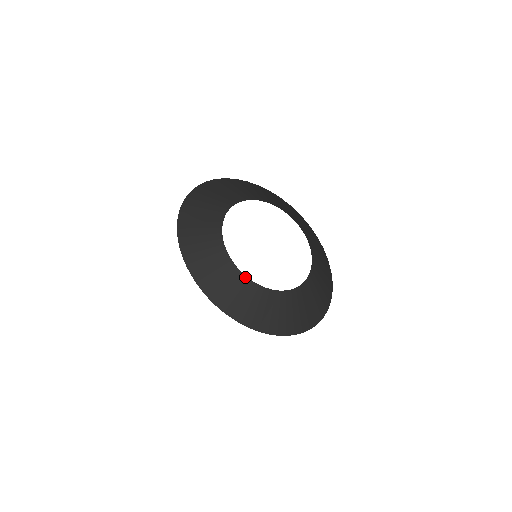
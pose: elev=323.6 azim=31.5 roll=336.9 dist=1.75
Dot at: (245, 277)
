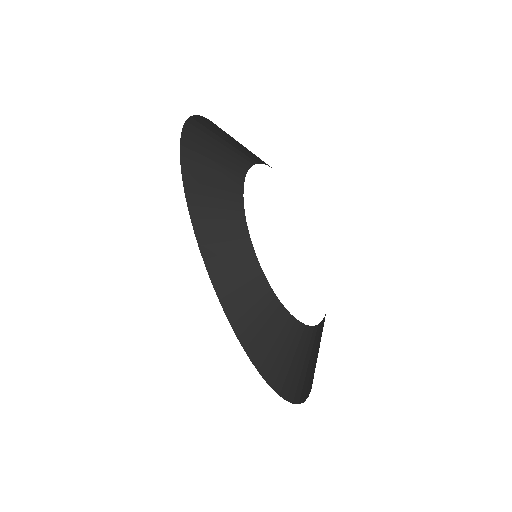
Dot at: (297, 322)
